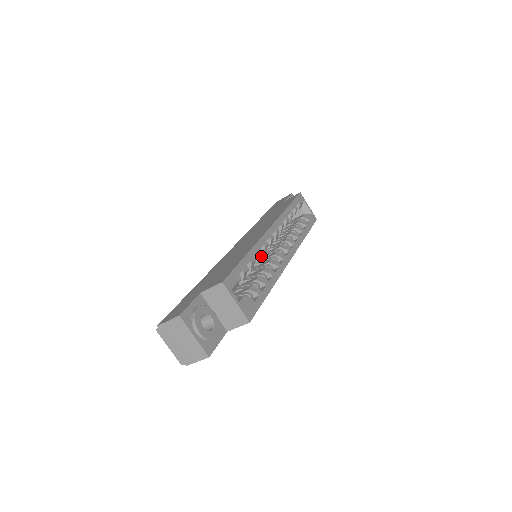
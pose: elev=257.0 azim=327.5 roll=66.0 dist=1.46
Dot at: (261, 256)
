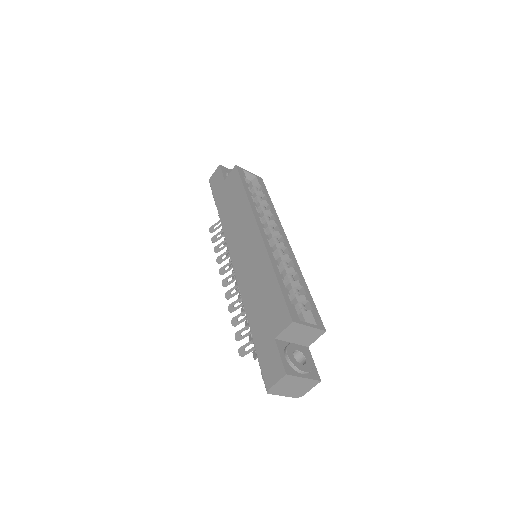
Dot at: occluded
